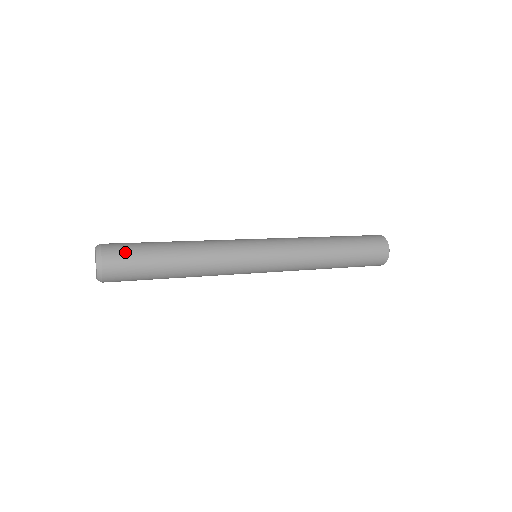
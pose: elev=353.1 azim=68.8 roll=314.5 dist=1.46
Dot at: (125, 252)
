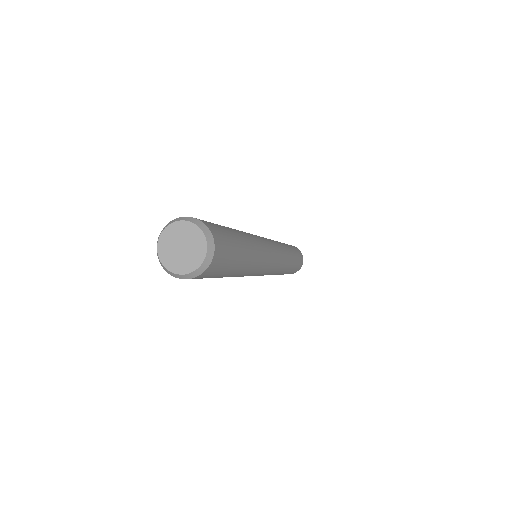
Dot at: occluded
